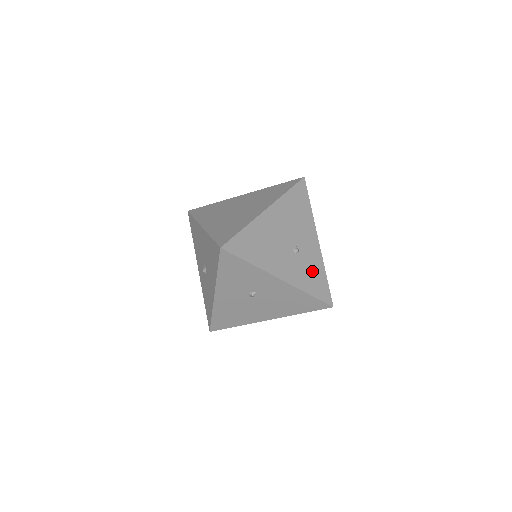
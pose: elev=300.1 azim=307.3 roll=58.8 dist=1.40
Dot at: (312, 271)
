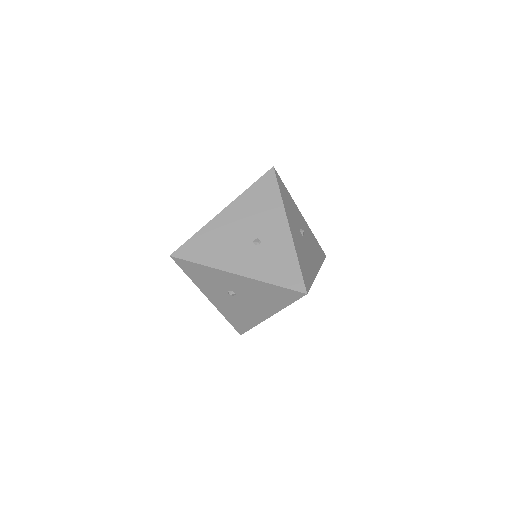
Dot at: (278, 260)
